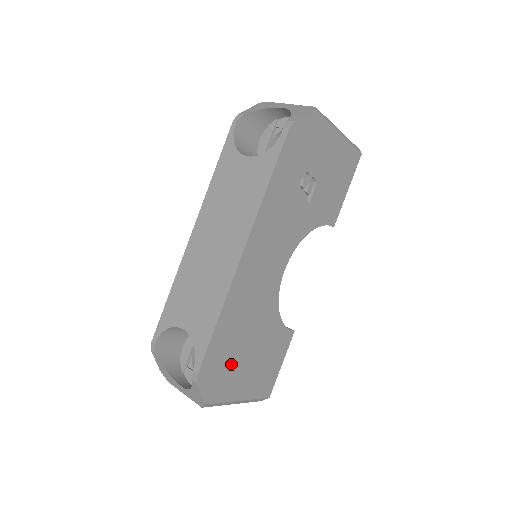
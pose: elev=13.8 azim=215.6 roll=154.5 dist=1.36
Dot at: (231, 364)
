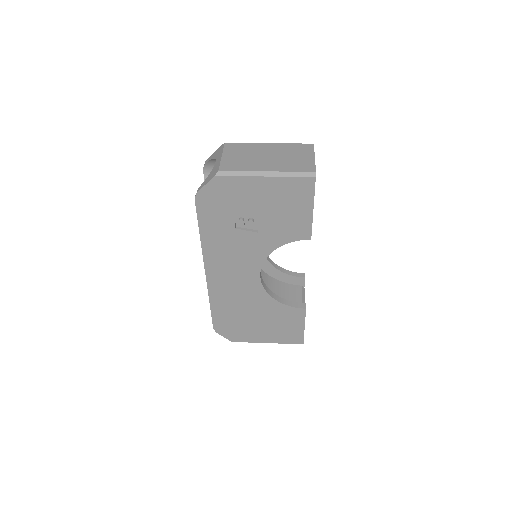
Dot at: (242, 325)
